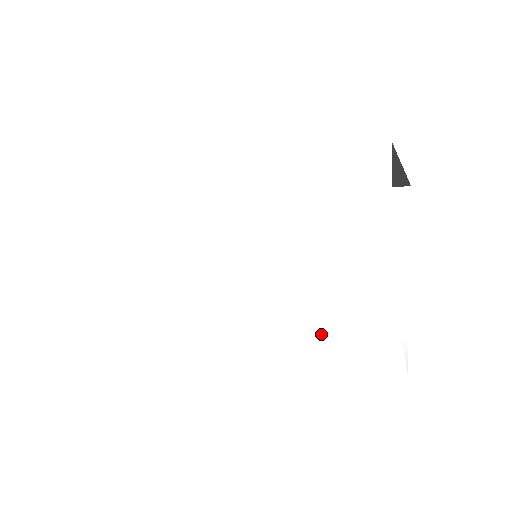
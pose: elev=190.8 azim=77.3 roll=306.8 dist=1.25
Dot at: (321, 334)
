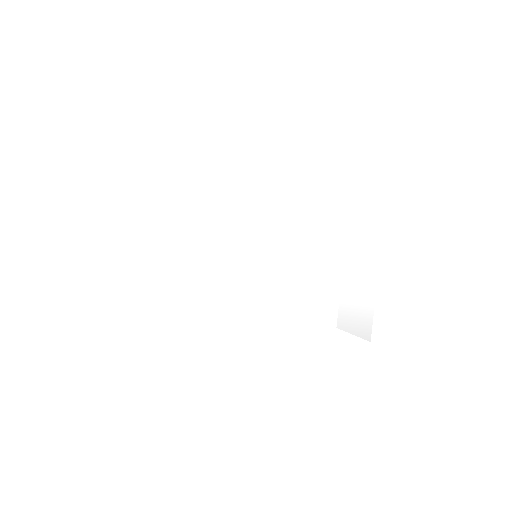
Dot at: (314, 297)
